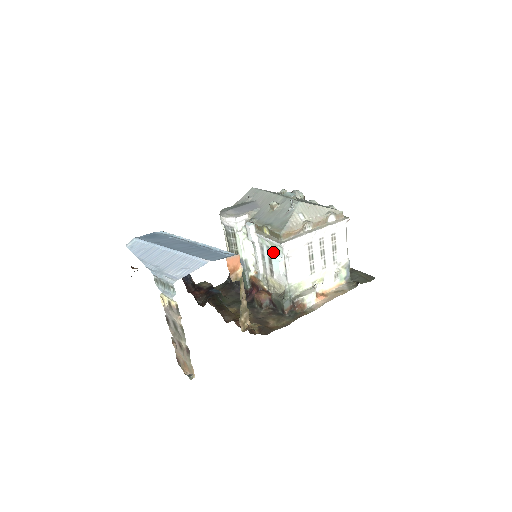
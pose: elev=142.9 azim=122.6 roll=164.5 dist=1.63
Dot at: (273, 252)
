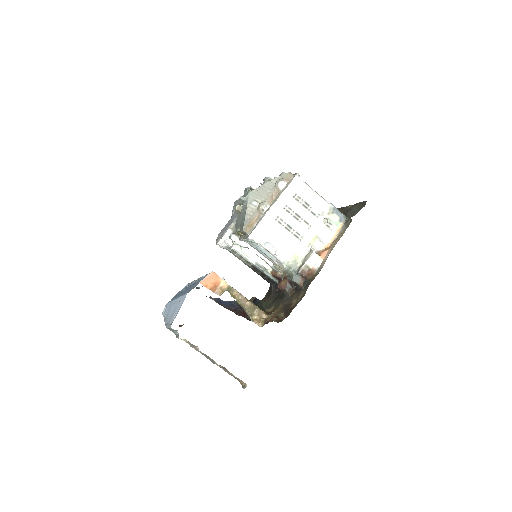
Dot at: (256, 246)
